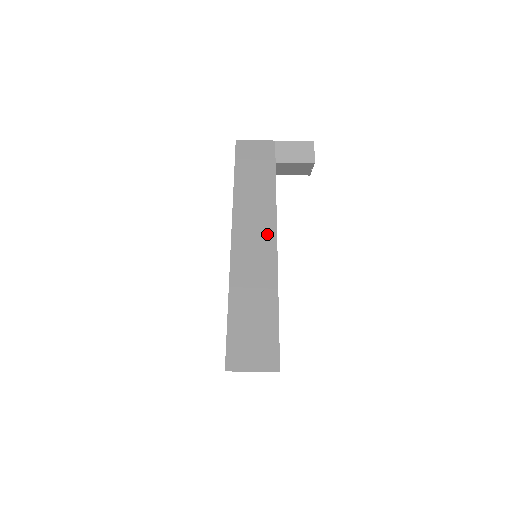
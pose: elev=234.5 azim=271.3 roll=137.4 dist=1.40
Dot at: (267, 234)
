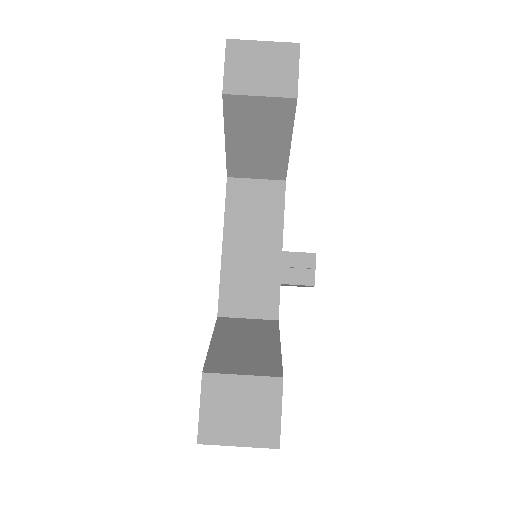
Dot at: occluded
